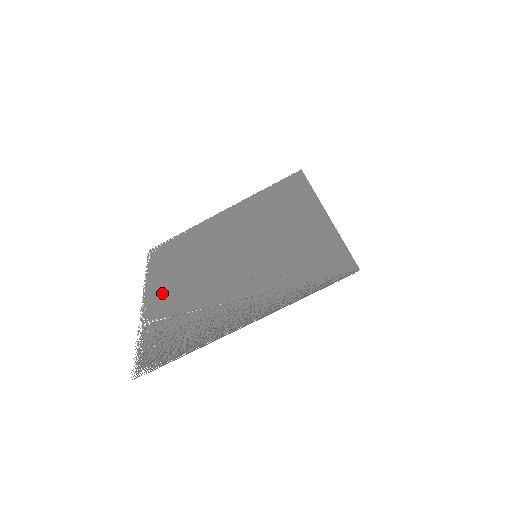
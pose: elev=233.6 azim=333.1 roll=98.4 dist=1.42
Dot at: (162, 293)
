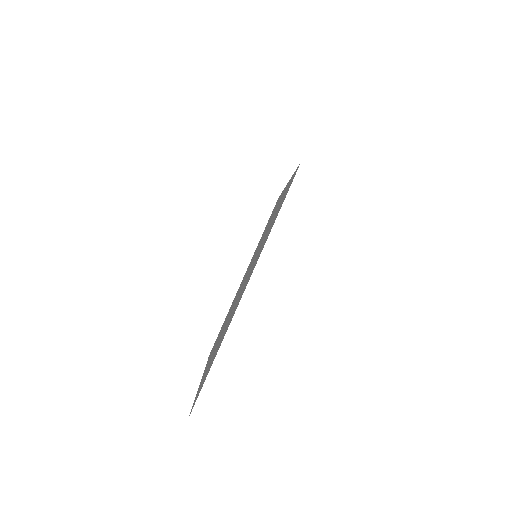
Dot at: occluded
